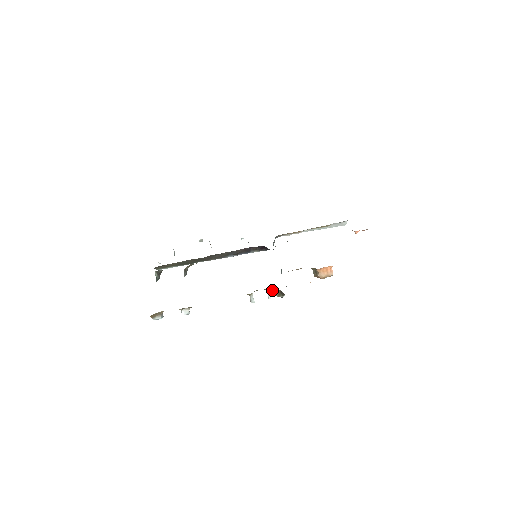
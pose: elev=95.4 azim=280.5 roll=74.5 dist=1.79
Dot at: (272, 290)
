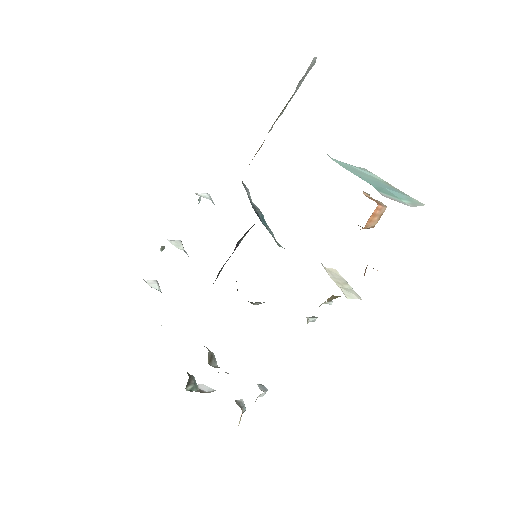
Dot at: (327, 299)
